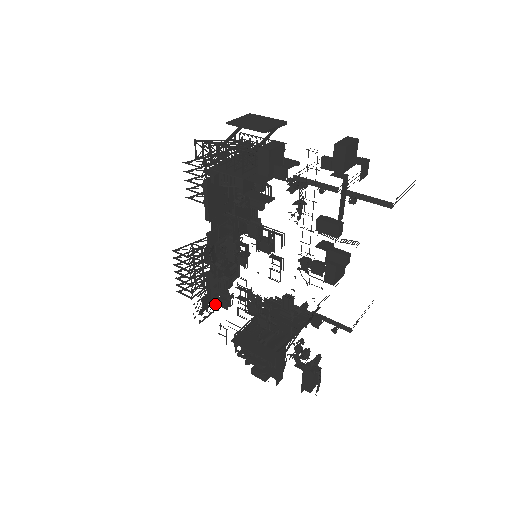
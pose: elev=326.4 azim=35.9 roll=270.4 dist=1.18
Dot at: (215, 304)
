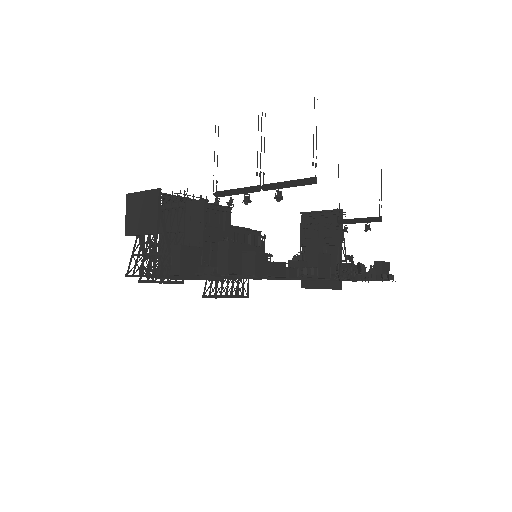
Dot at: occluded
